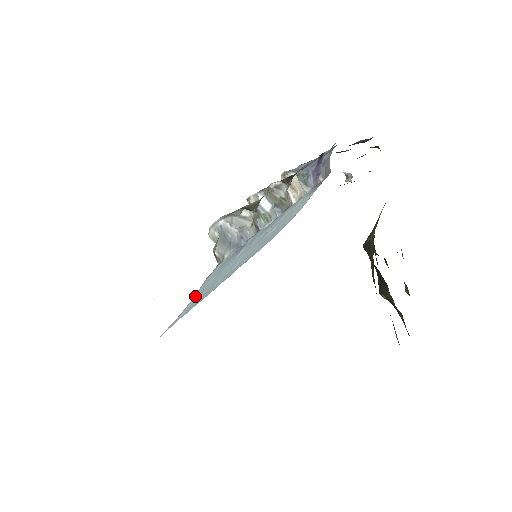
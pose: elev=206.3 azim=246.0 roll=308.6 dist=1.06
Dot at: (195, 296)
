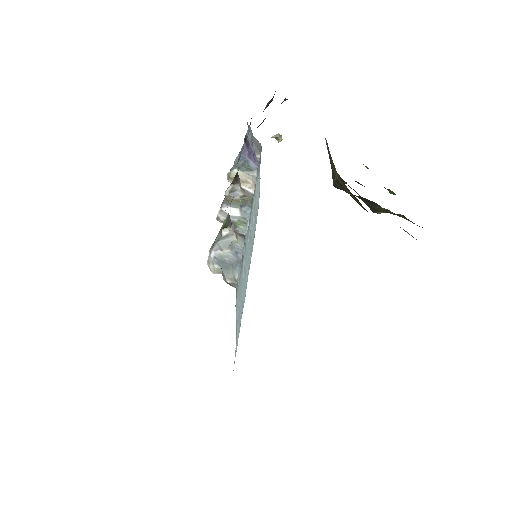
Dot at: (236, 325)
